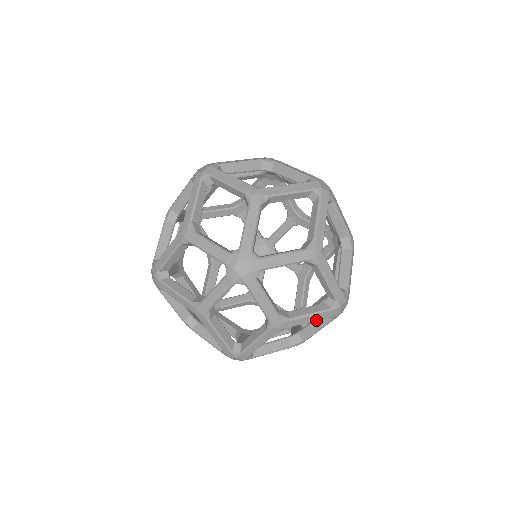
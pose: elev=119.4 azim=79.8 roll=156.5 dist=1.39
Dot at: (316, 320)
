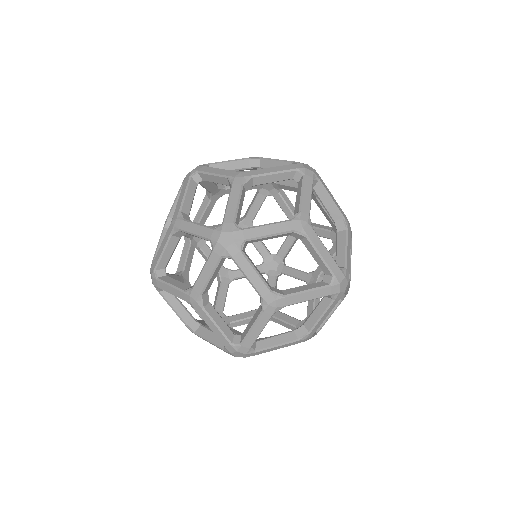
Dot at: occluded
